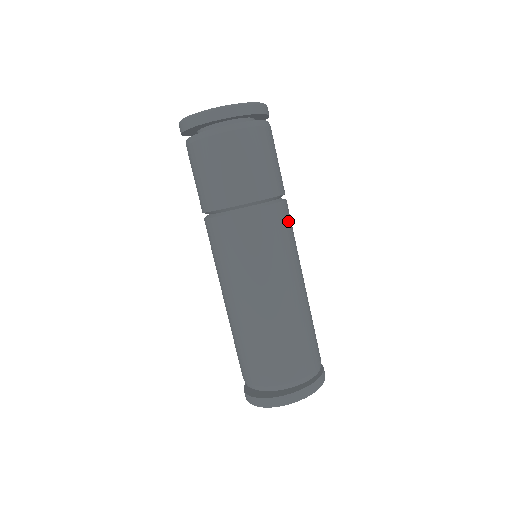
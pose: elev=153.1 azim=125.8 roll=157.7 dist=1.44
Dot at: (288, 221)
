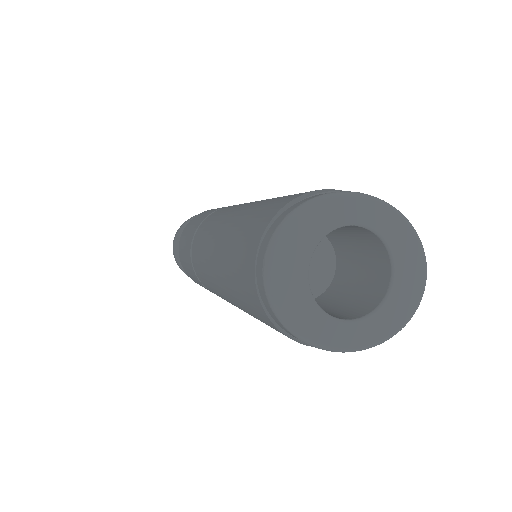
Dot at: occluded
